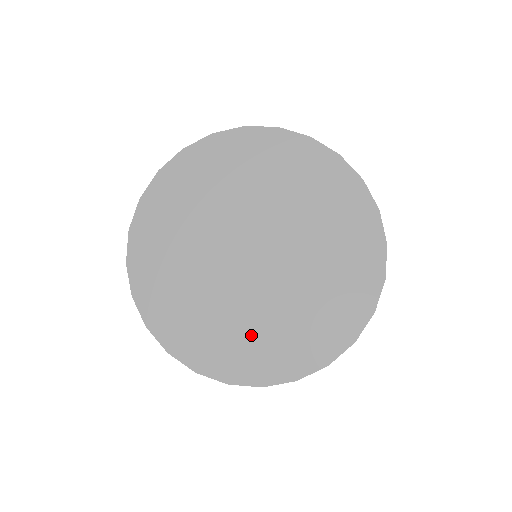
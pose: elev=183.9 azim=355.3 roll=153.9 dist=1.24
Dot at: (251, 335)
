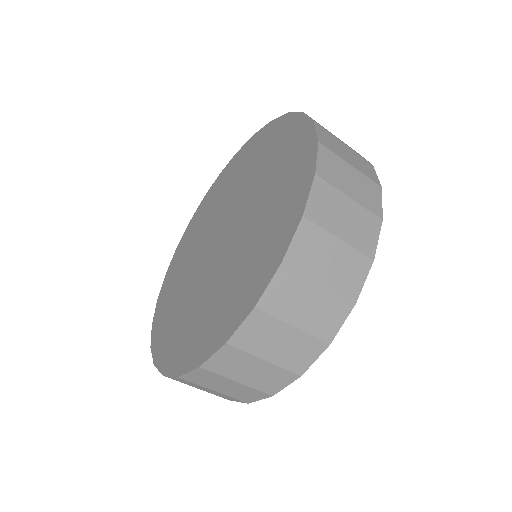
Dot at: (192, 319)
